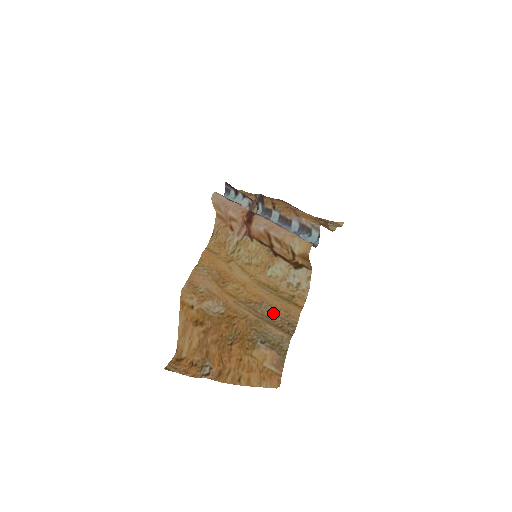
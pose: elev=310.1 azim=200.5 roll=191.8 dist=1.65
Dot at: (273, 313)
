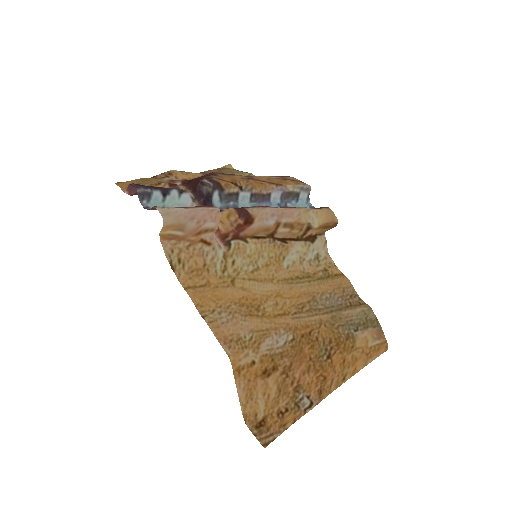
Dot at: (333, 298)
